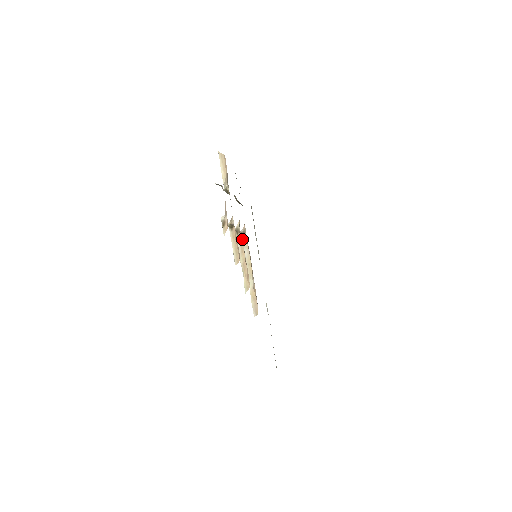
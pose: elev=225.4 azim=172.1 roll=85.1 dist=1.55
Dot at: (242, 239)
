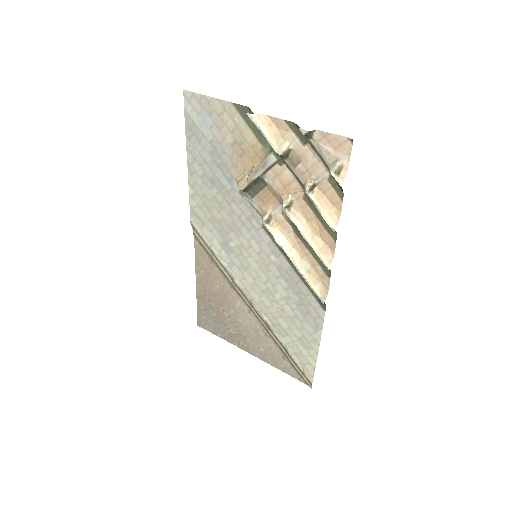
Dot at: (267, 227)
